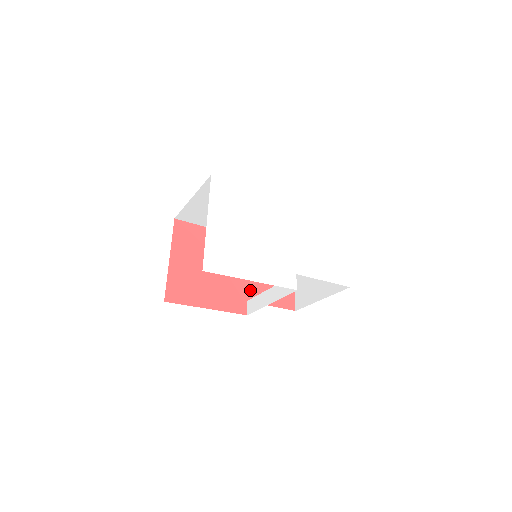
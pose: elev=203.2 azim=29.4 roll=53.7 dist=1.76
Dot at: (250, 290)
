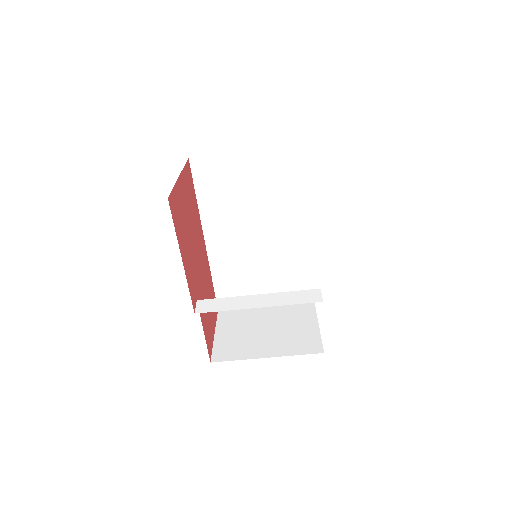
Dot at: (200, 294)
